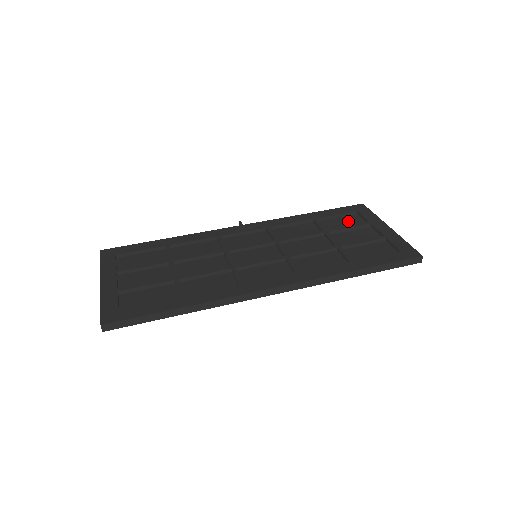
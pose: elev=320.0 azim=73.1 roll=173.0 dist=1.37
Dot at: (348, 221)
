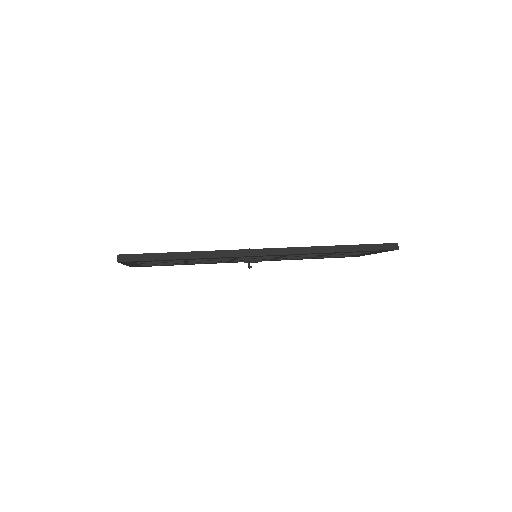
Dot at: occluded
